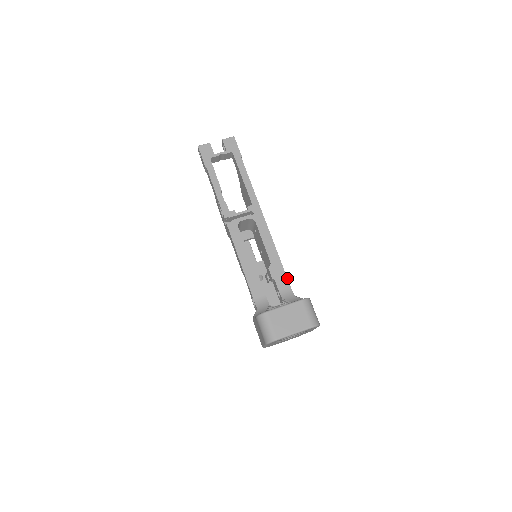
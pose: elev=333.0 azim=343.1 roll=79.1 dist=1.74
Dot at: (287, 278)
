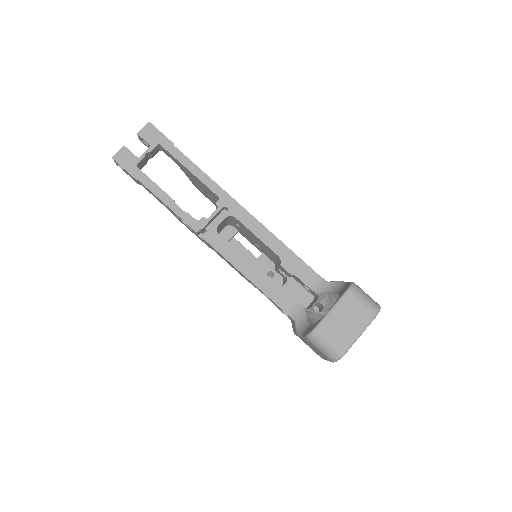
Dot at: occluded
